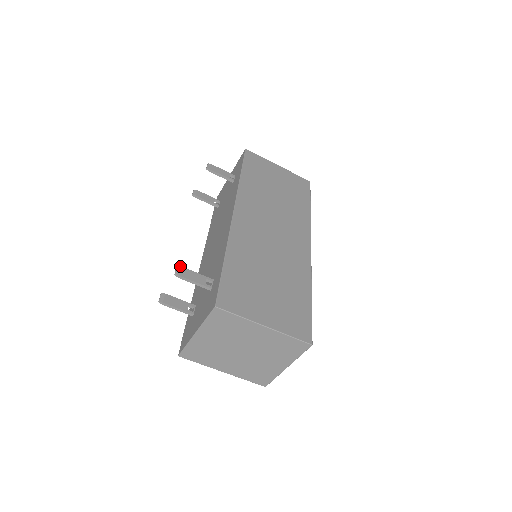
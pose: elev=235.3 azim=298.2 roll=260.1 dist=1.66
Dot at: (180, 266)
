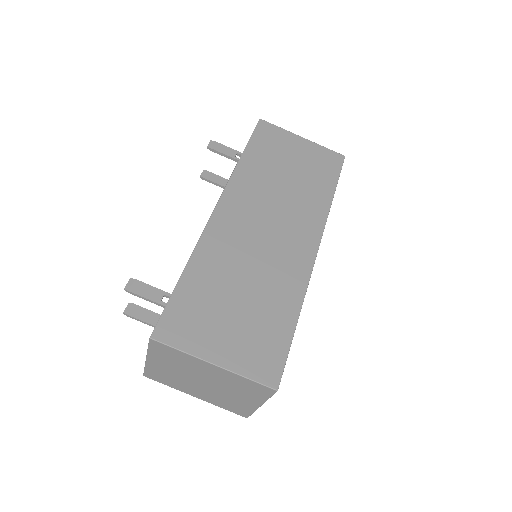
Dot at: occluded
